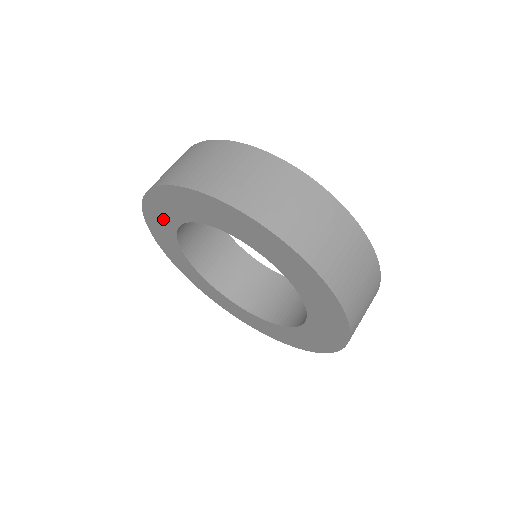
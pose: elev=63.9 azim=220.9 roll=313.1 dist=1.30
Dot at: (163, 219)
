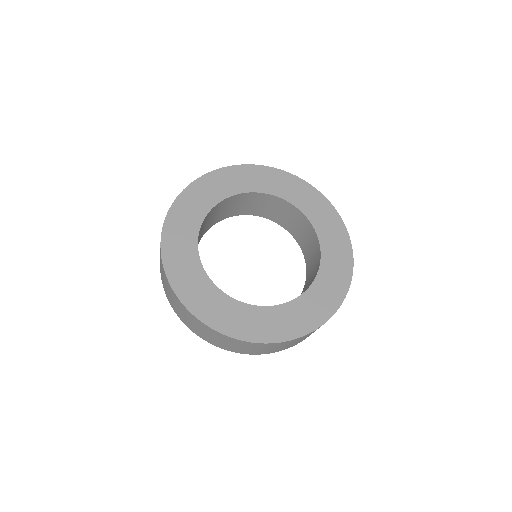
Dot at: (220, 187)
